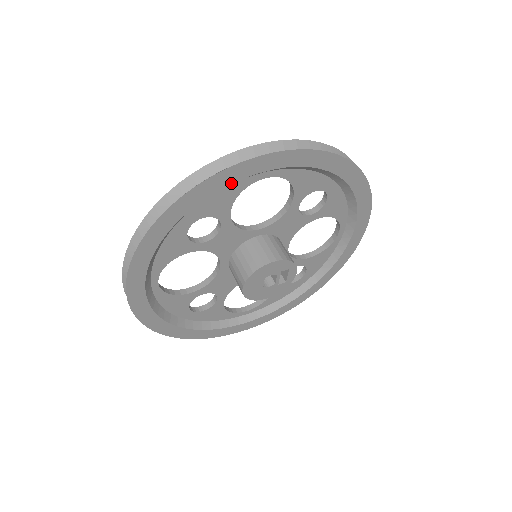
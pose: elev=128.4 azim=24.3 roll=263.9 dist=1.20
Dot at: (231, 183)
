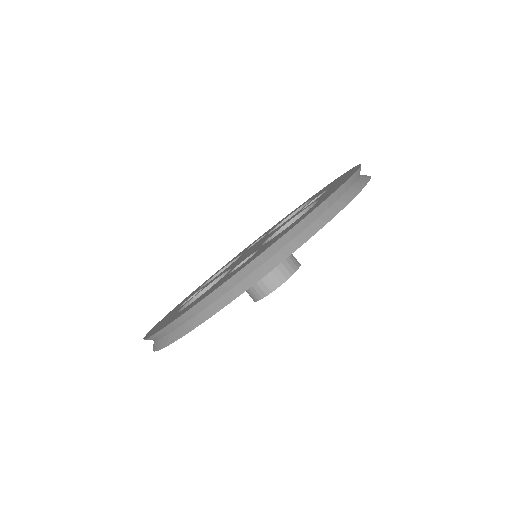
Dot at: occluded
